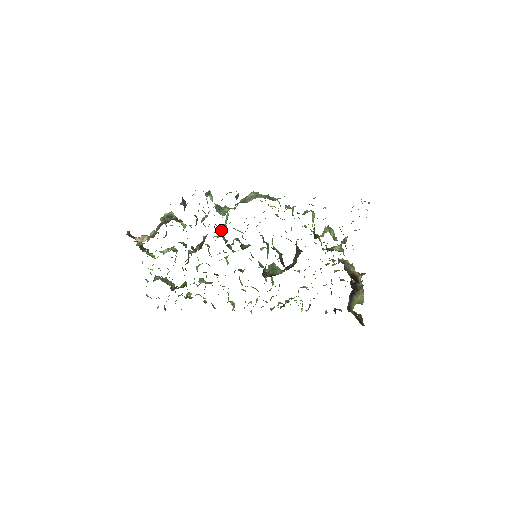
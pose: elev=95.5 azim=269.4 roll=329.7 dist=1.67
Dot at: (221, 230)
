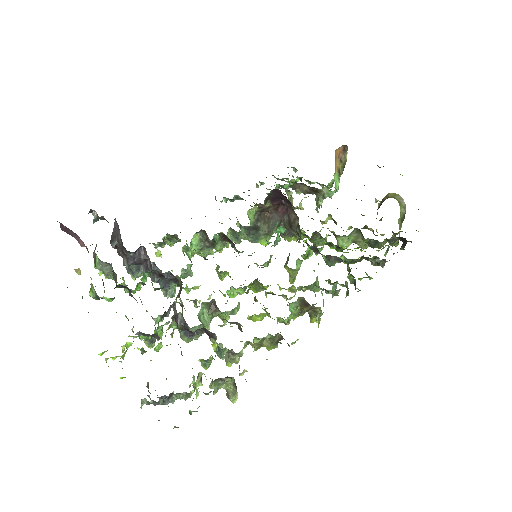
Dot at: occluded
